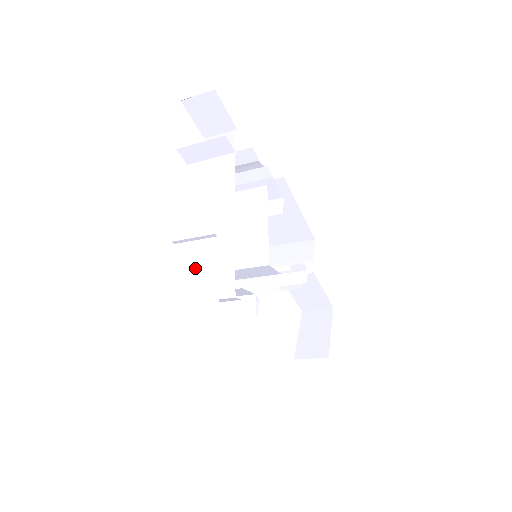
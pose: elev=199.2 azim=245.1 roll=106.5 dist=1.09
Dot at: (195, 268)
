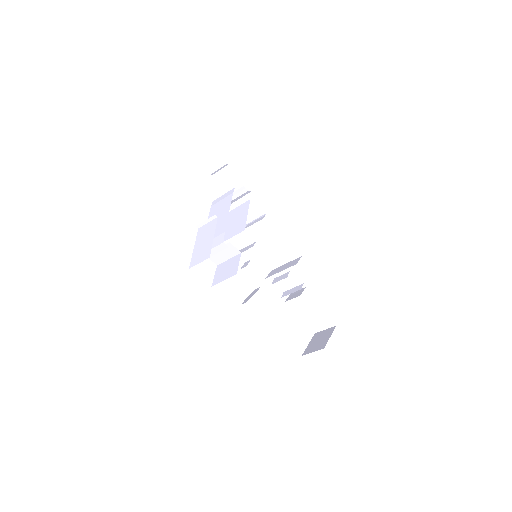
Dot at: (205, 234)
